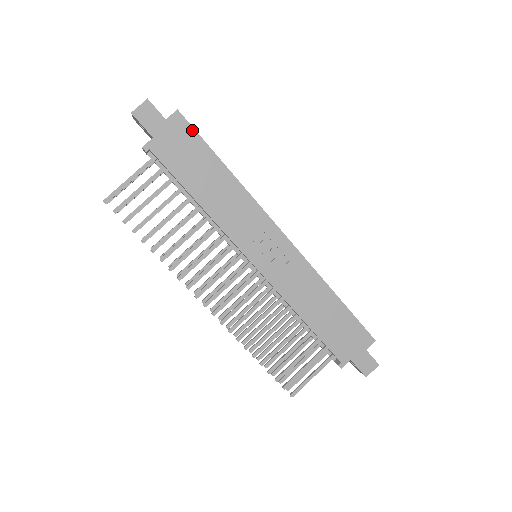
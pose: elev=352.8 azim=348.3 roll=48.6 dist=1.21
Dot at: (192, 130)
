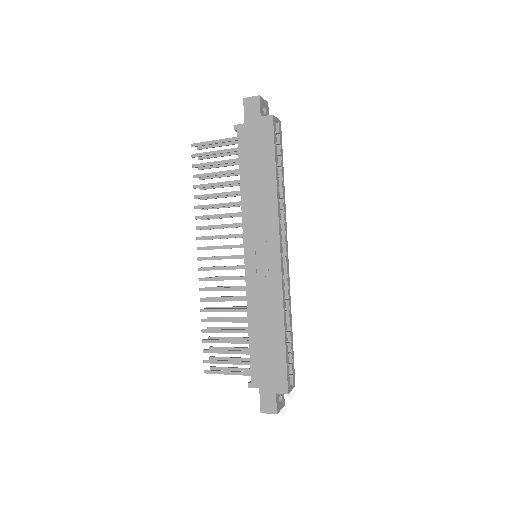
Dot at: (272, 135)
